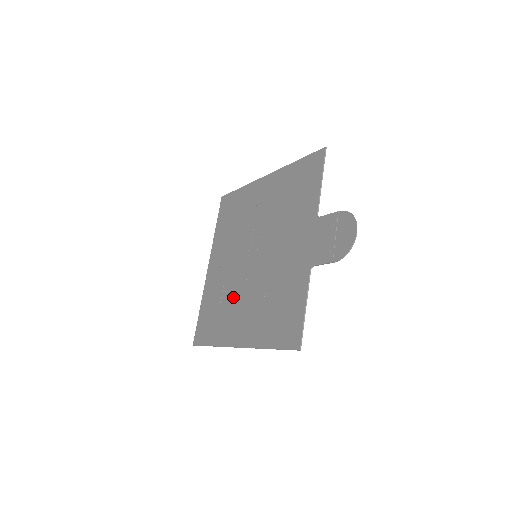
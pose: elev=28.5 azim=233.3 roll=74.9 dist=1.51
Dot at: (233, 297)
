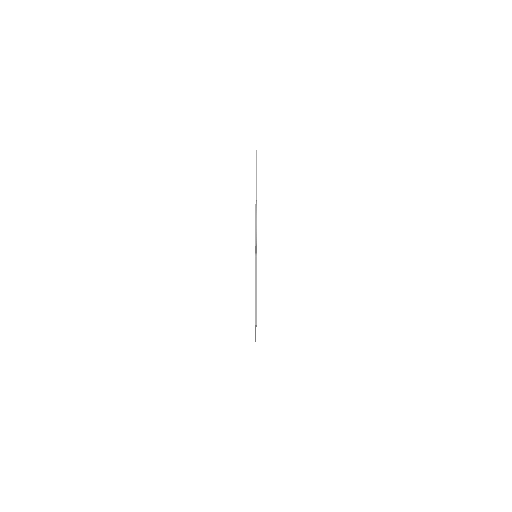
Dot at: occluded
